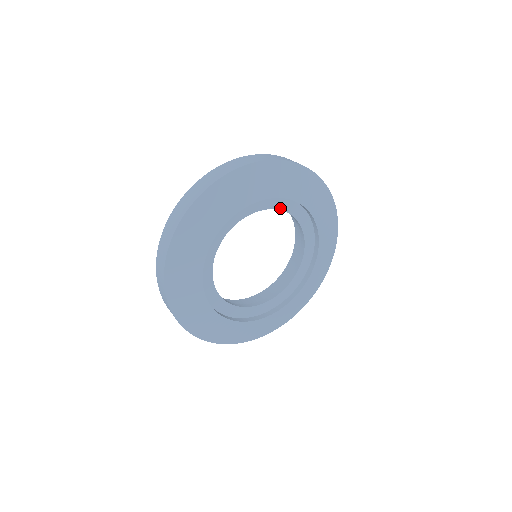
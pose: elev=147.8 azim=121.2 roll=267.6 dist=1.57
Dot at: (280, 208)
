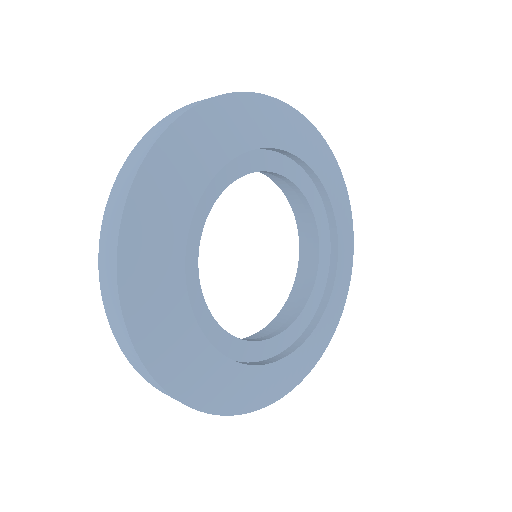
Dot at: (206, 212)
